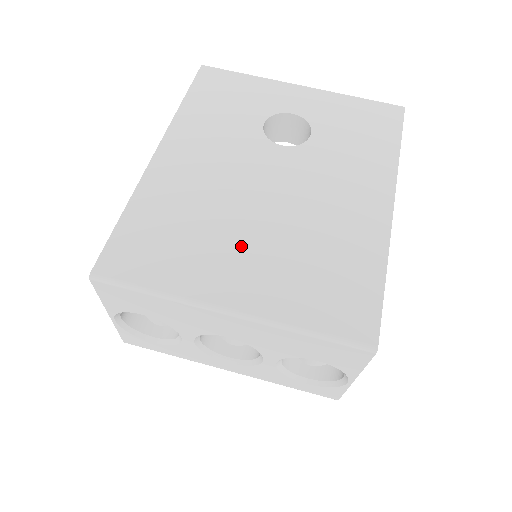
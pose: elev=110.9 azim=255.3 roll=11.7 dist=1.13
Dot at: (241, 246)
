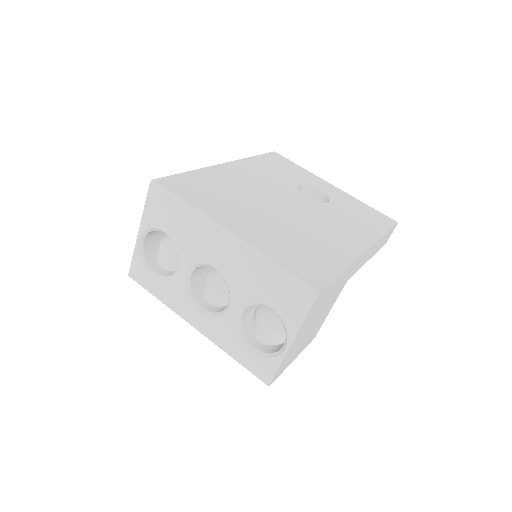
Dot at: (254, 215)
